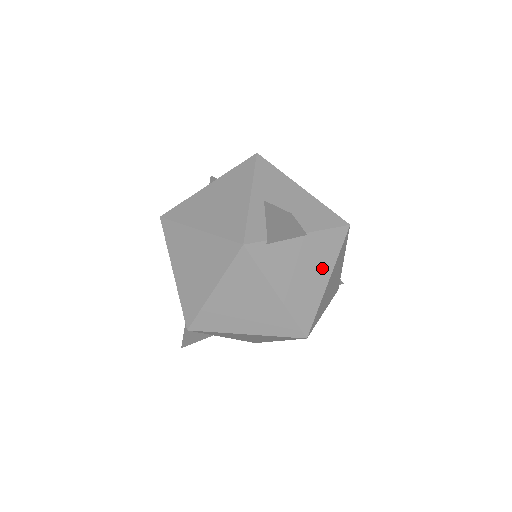
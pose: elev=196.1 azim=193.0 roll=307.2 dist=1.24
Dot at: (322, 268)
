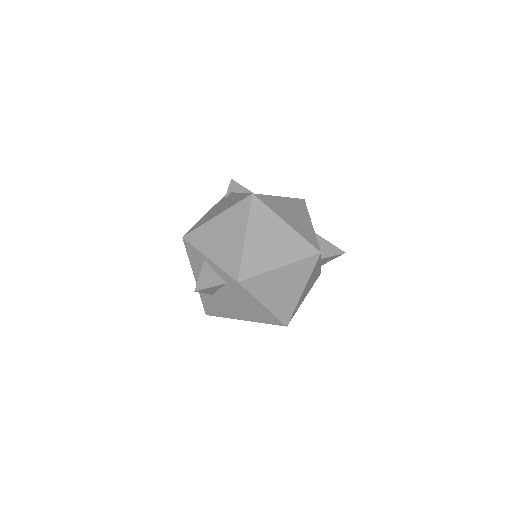
Dot at: (309, 289)
